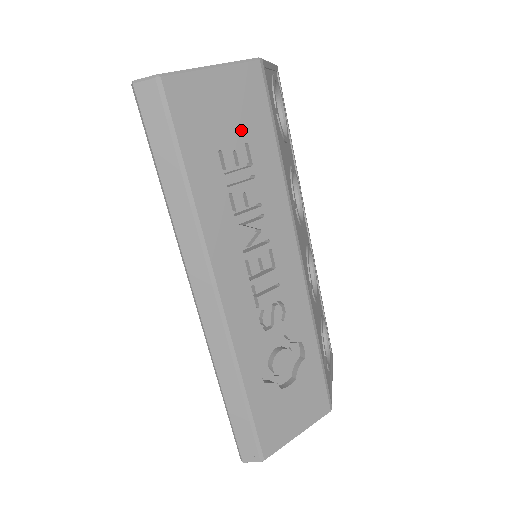
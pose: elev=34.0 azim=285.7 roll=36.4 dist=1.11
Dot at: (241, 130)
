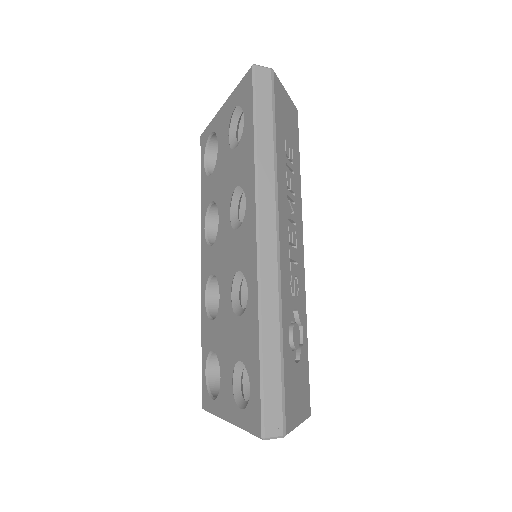
Dot at: (291, 138)
